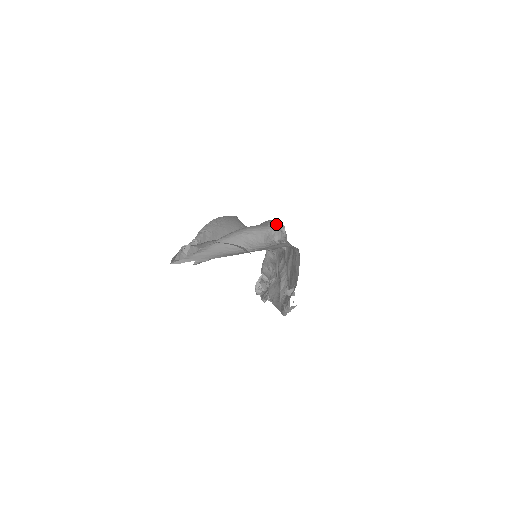
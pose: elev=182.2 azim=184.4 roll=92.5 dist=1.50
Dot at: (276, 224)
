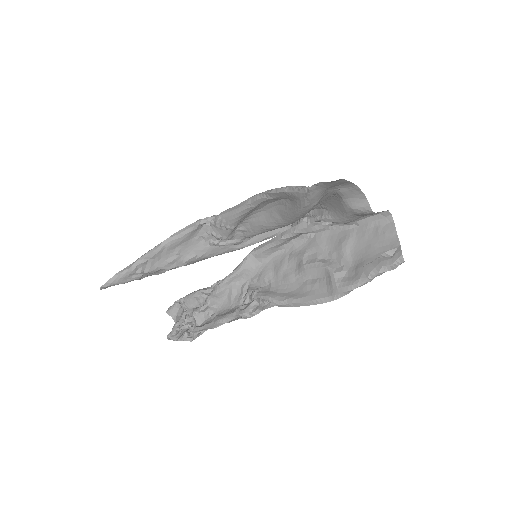
Dot at: occluded
